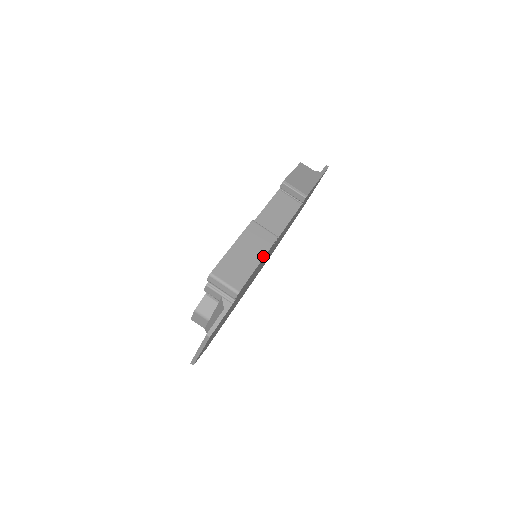
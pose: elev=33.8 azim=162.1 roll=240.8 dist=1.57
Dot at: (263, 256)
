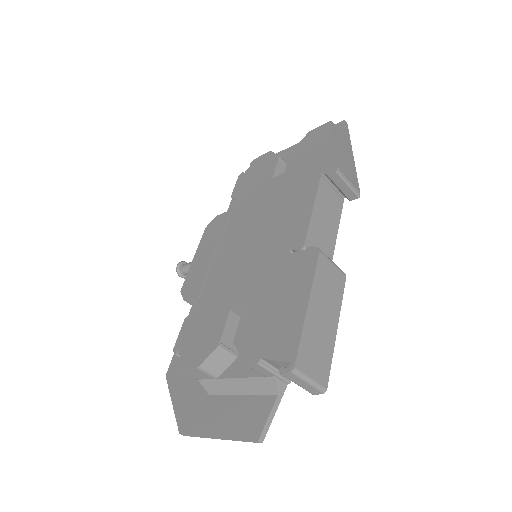
Dot at: (339, 315)
